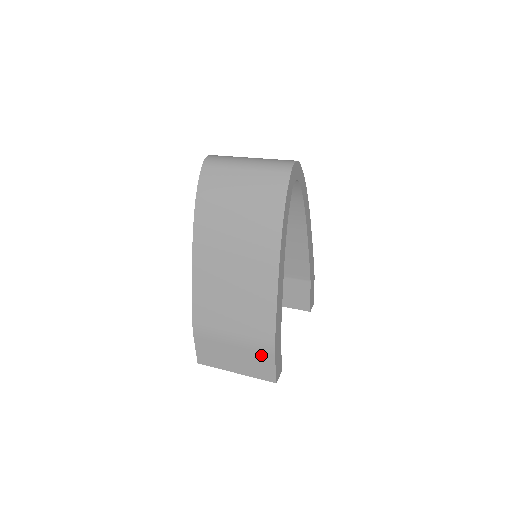
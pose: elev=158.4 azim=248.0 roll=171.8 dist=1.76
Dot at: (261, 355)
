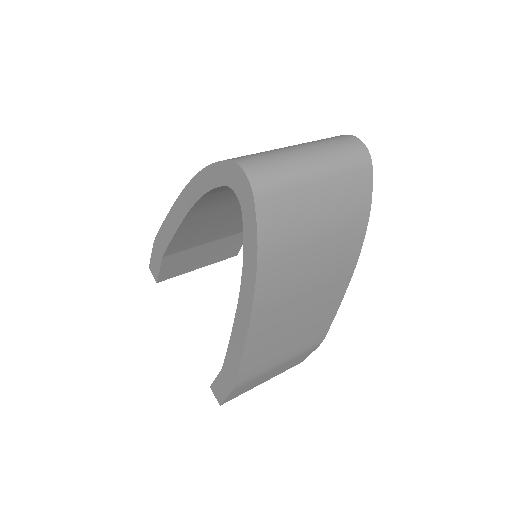
Dot at: (304, 355)
